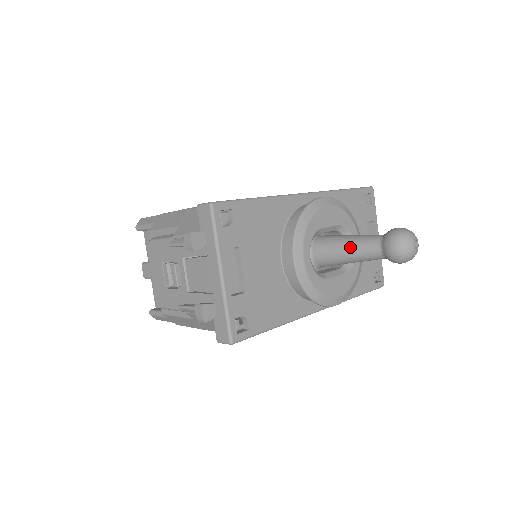
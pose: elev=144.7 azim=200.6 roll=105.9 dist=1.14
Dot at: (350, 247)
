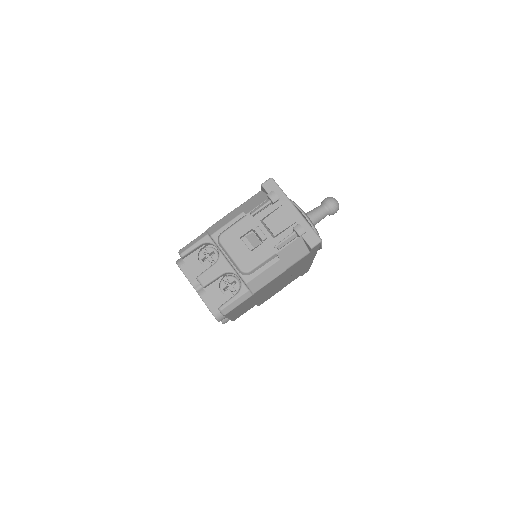
Dot at: (312, 214)
